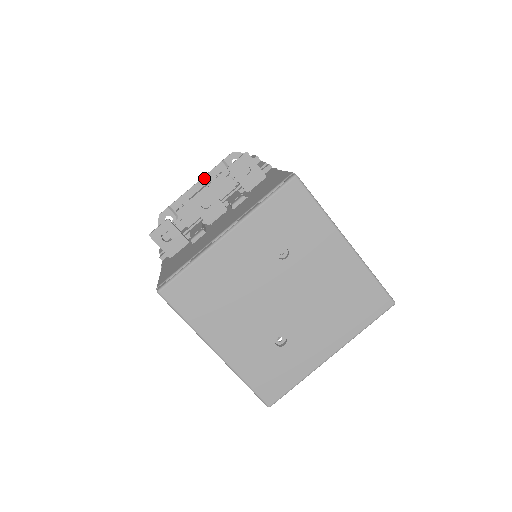
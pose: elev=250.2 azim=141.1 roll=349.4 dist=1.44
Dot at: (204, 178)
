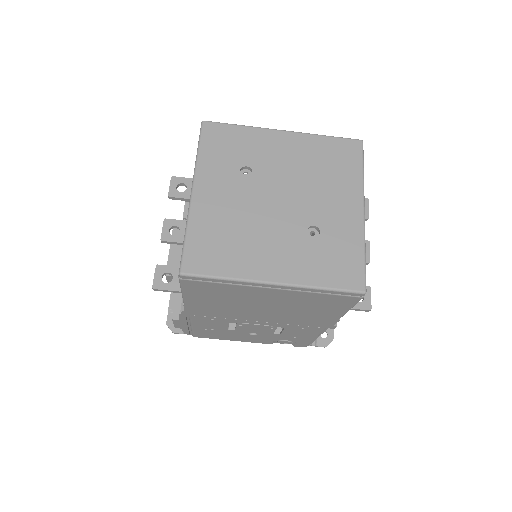
Dot at: occluded
